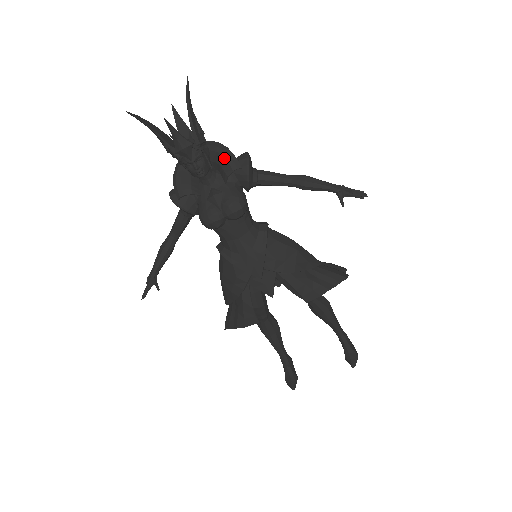
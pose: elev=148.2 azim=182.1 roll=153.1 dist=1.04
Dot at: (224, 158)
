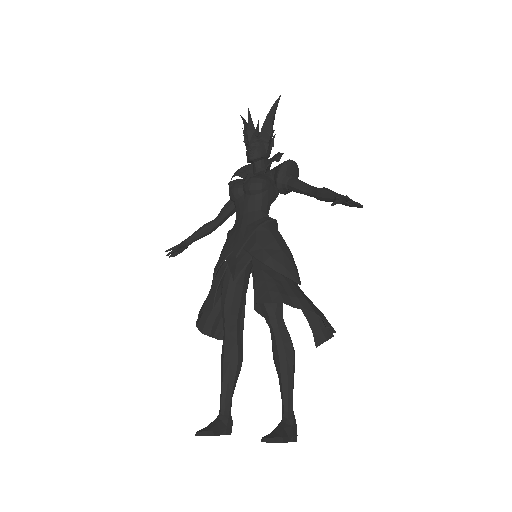
Dot at: (274, 155)
